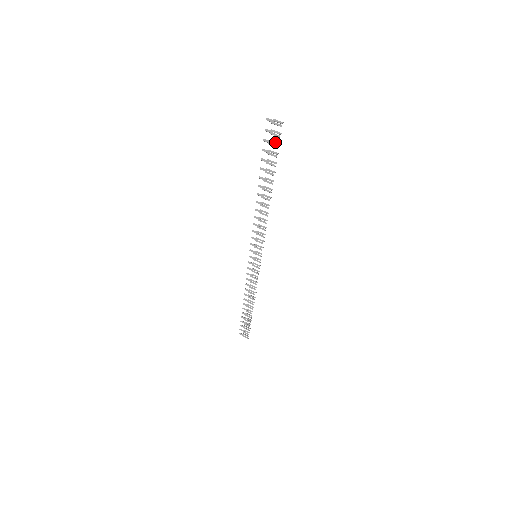
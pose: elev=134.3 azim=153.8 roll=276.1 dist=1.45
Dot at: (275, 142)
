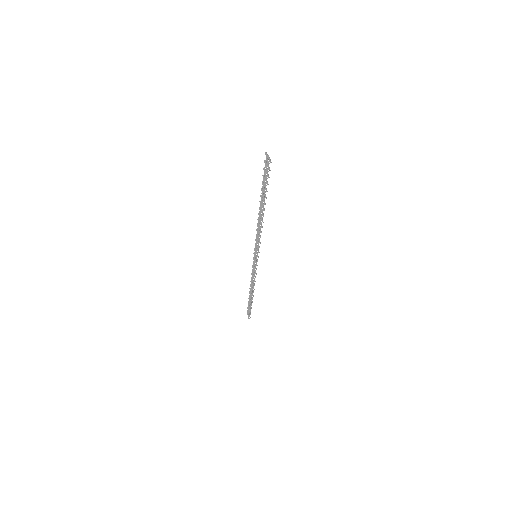
Dot at: (267, 174)
